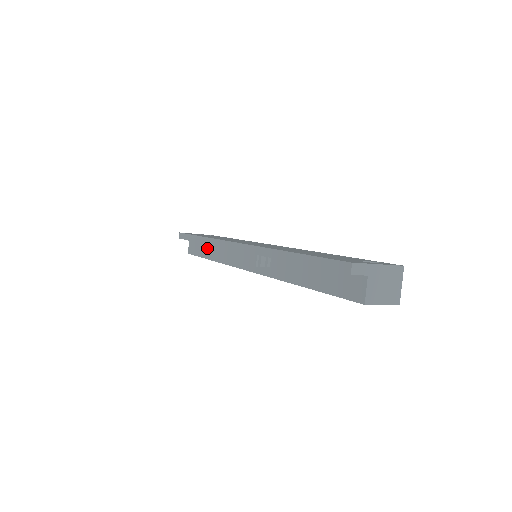
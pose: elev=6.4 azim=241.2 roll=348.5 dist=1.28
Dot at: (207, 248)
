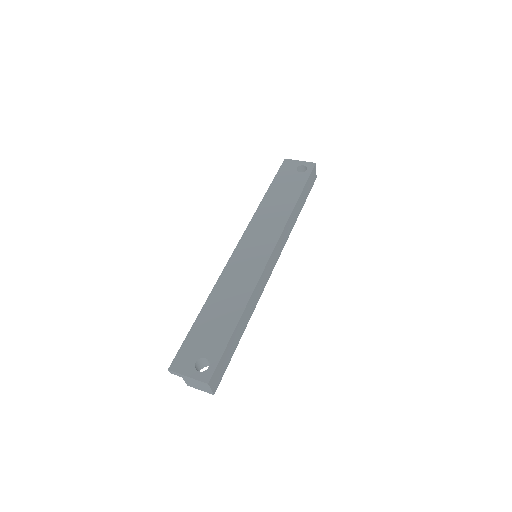
Dot at: occluded
